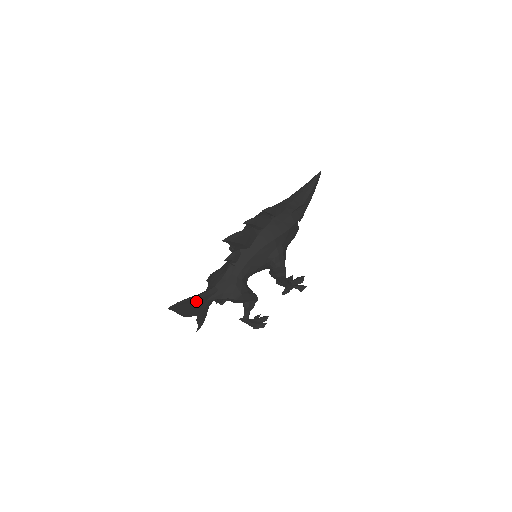
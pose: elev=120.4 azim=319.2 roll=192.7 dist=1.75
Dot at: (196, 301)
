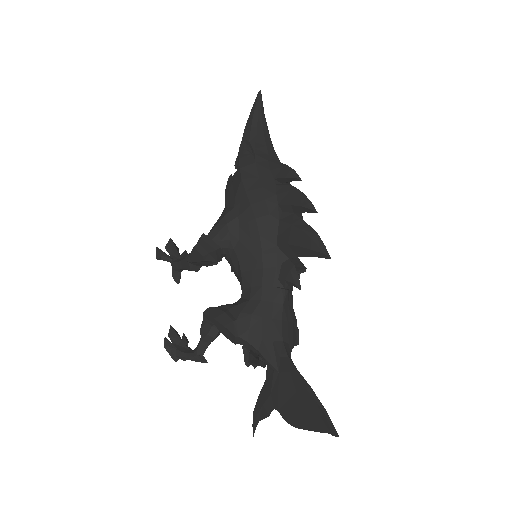
Dot at: (299, 386)
